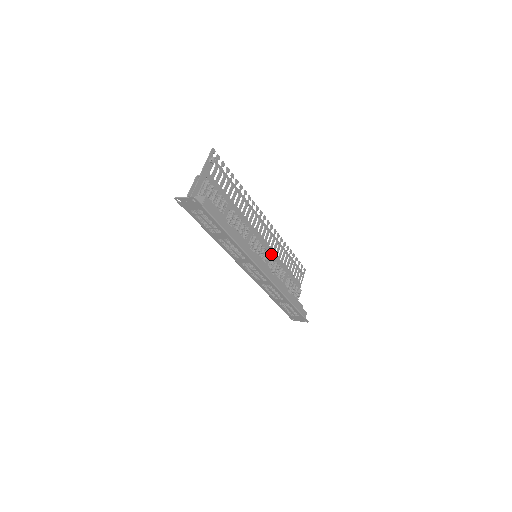
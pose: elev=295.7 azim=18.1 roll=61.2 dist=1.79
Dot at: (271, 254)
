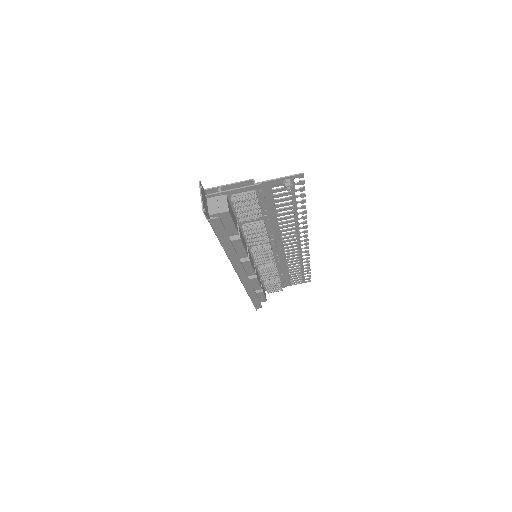
Dot at: (280, 260)
